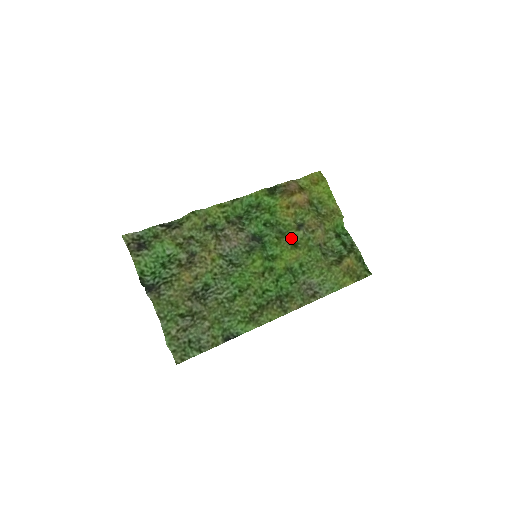
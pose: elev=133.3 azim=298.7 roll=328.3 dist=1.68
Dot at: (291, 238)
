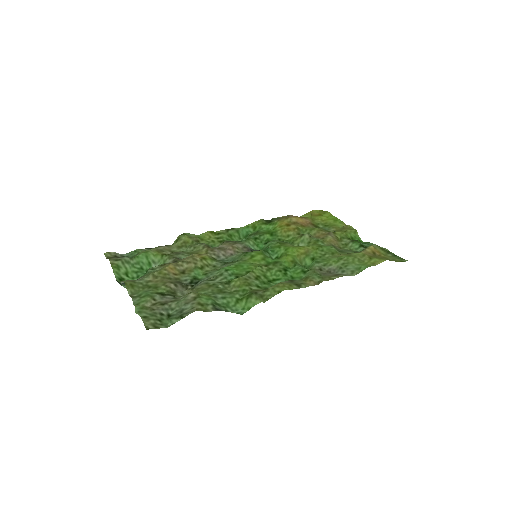
Dot at: occluded
